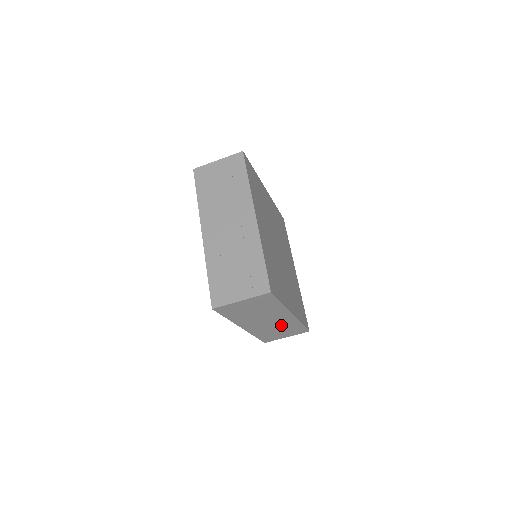
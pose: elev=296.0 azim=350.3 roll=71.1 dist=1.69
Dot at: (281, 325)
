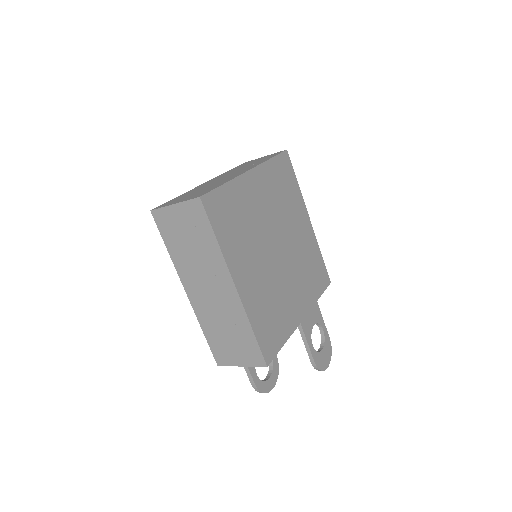
Dot at: (228, 315)
